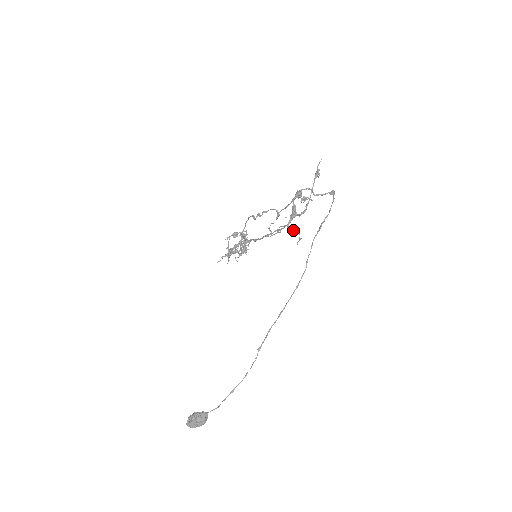
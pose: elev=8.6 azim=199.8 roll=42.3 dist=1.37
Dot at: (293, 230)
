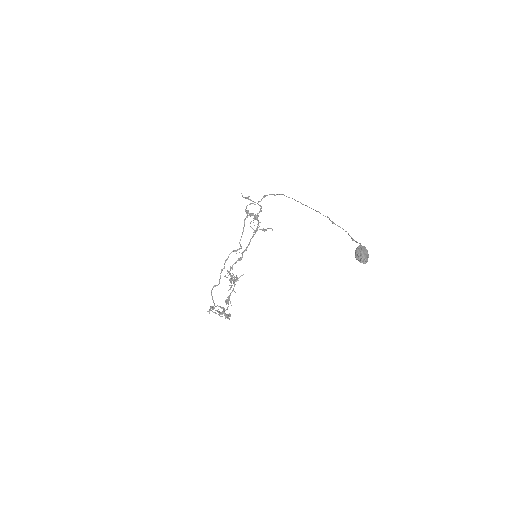
Dot at: (262, 229)
